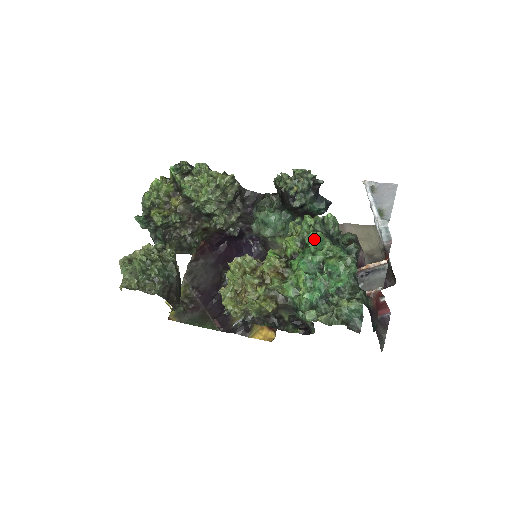
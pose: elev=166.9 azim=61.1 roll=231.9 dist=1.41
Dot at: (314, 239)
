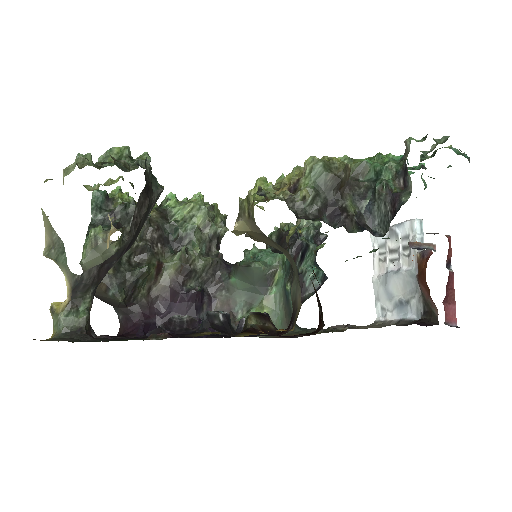
Dot at: occluded
